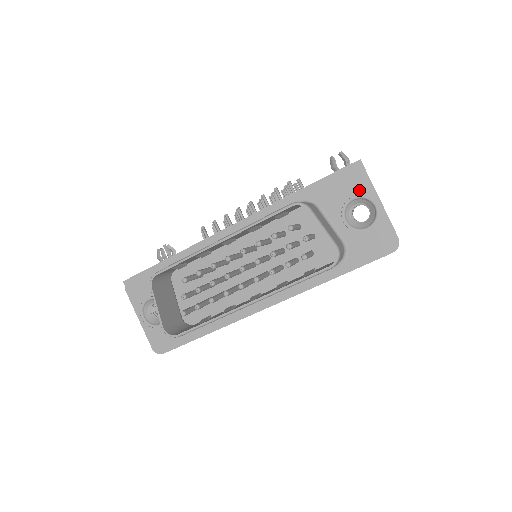
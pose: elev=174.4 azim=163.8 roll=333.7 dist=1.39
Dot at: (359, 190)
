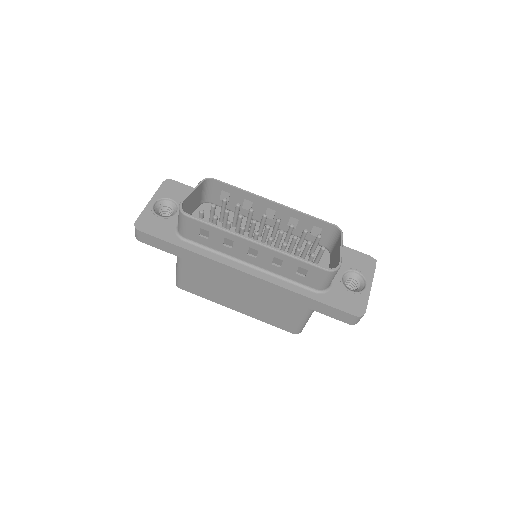
Dot at: (364, 270)
